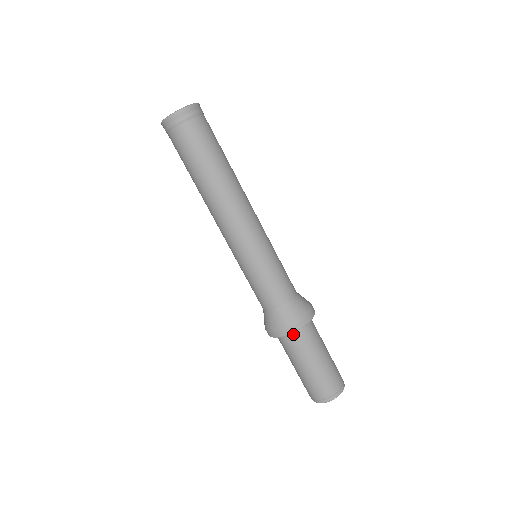
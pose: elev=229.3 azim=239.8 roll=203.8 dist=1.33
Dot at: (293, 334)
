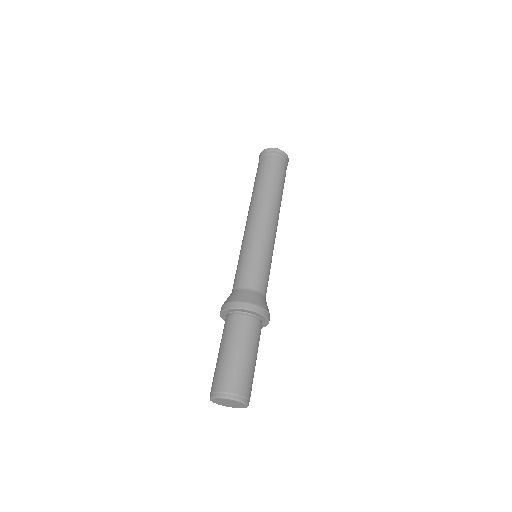
Dot at: (250, 317)
